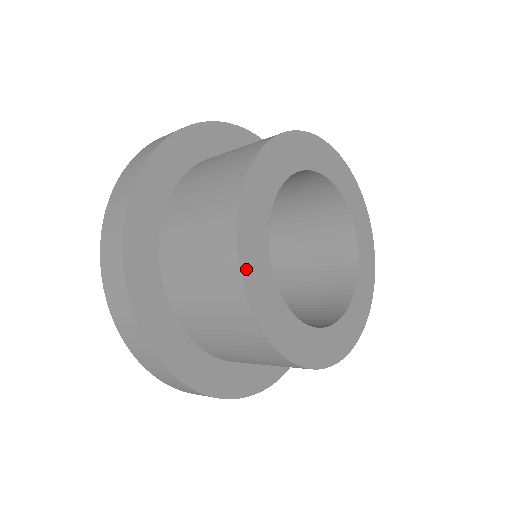
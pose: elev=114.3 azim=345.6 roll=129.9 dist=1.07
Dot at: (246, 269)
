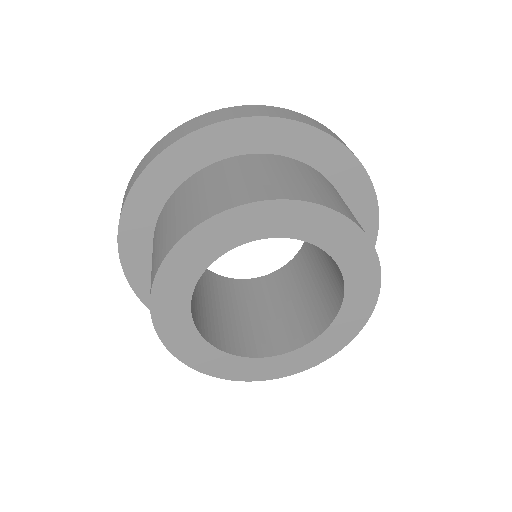
Dot at: (161, 282)
